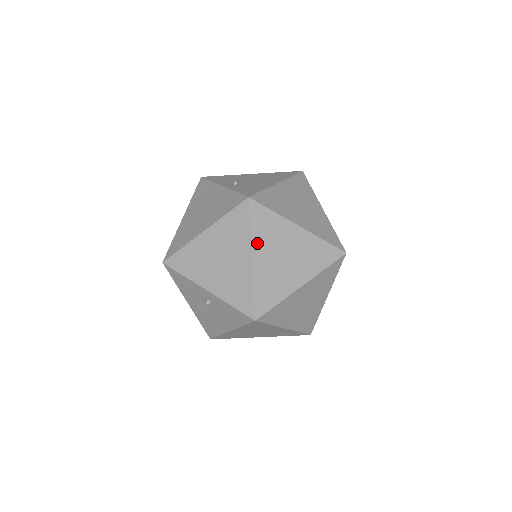
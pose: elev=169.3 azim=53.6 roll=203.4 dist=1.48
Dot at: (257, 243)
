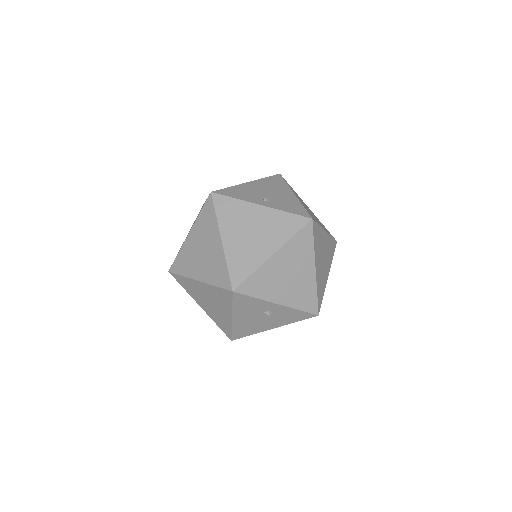
Dot at: (316, 255)
